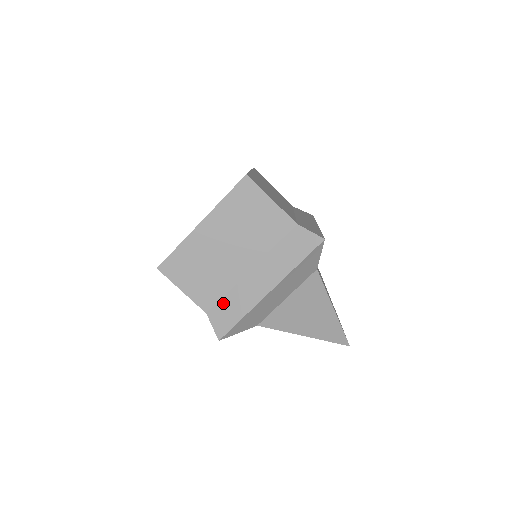
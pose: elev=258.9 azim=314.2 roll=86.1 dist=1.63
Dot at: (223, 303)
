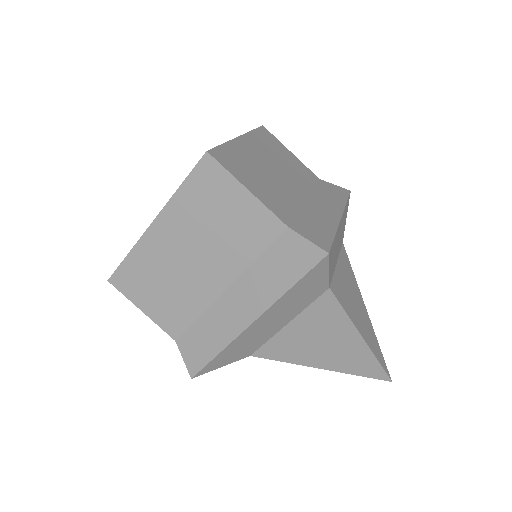
Dot at: (194, 330)
